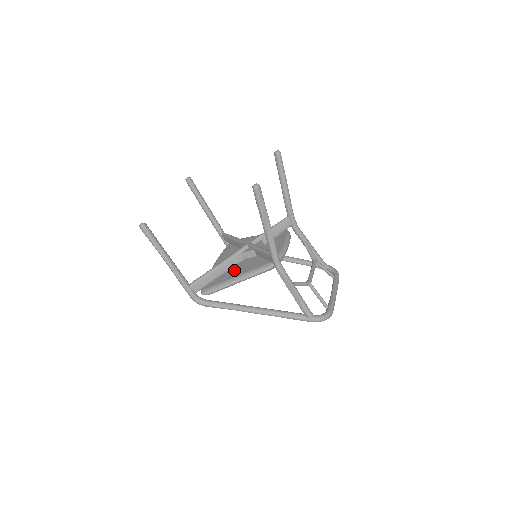
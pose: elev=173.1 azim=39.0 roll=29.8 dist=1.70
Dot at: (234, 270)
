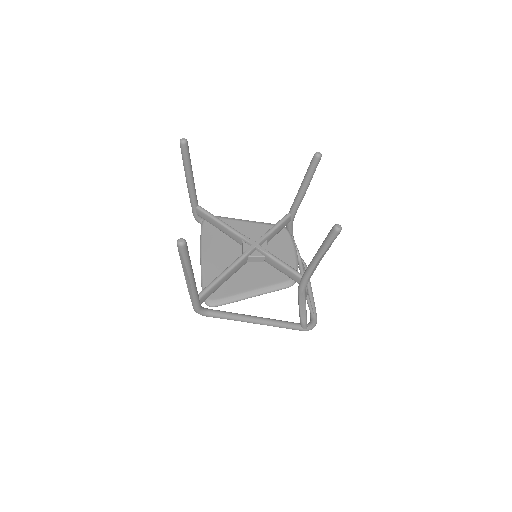
Dot at: (243, 278)
